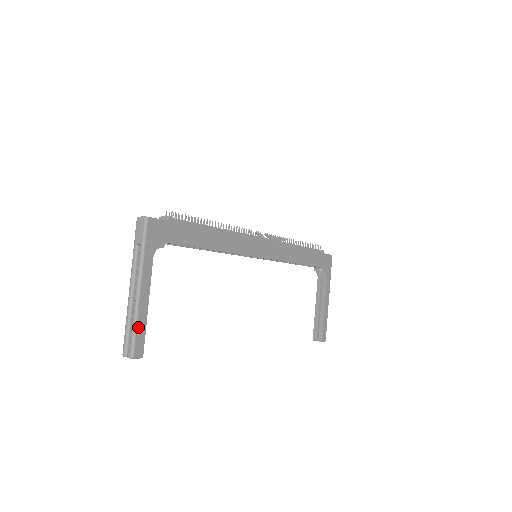
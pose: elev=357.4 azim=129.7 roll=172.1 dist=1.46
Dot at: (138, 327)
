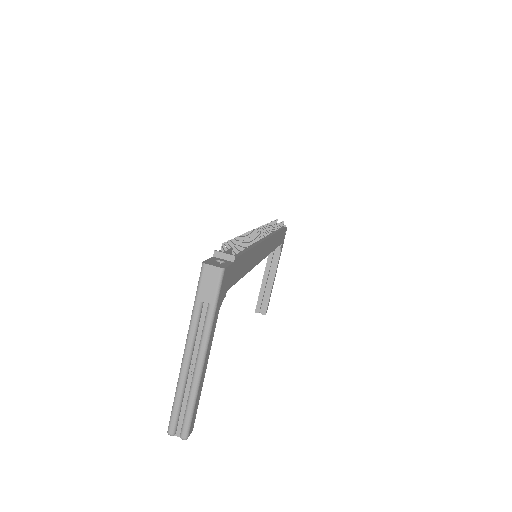
Dot at: (196, 403)
